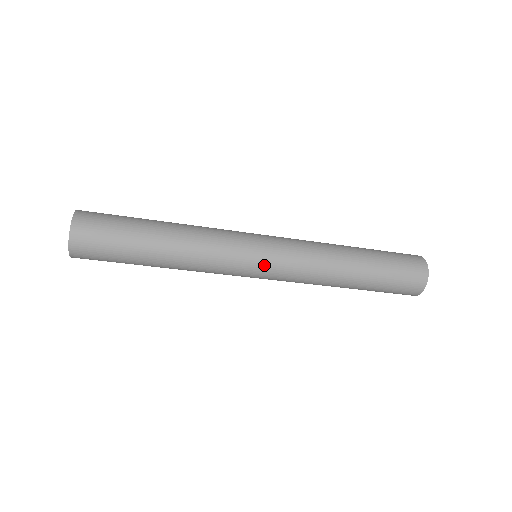
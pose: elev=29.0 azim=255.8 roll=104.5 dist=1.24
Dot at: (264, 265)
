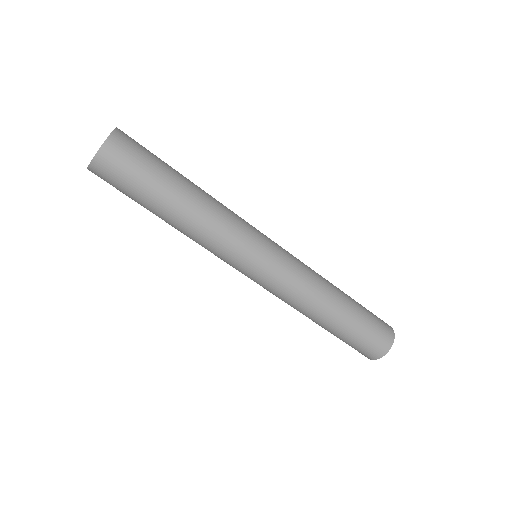
Dot at: (274, 243)
